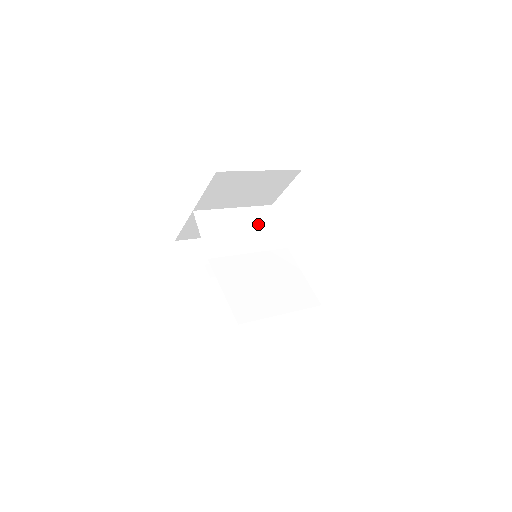
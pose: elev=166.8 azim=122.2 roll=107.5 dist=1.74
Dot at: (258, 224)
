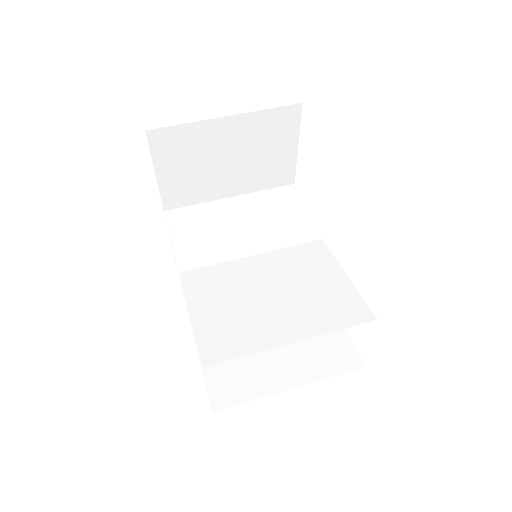
Dot at: (269, 213)
